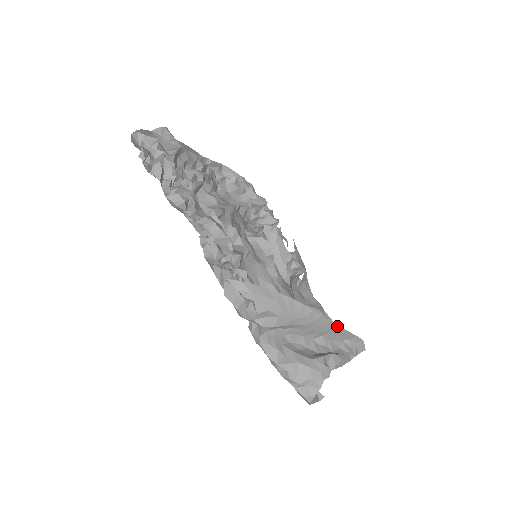
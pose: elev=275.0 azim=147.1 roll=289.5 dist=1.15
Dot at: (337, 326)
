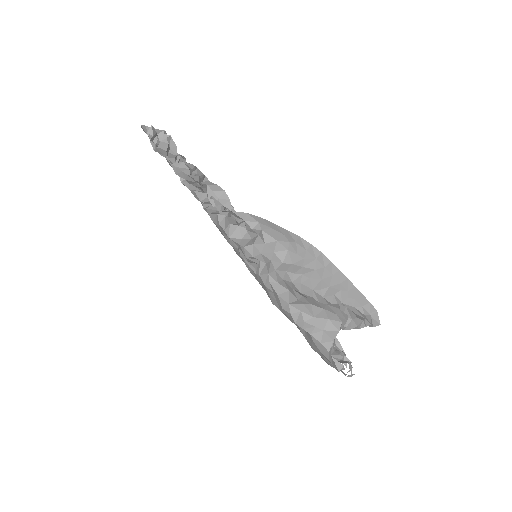
Dot at: (347, 281)
